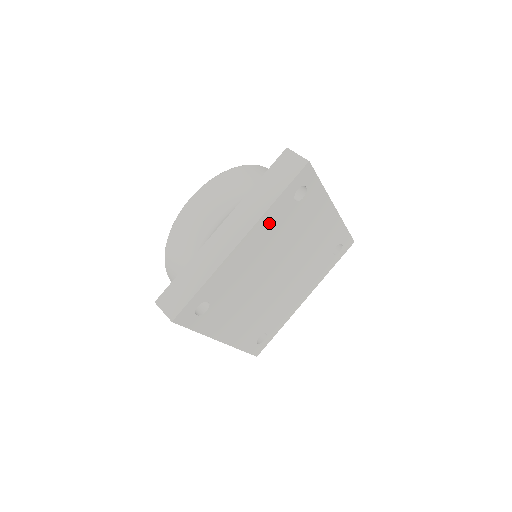
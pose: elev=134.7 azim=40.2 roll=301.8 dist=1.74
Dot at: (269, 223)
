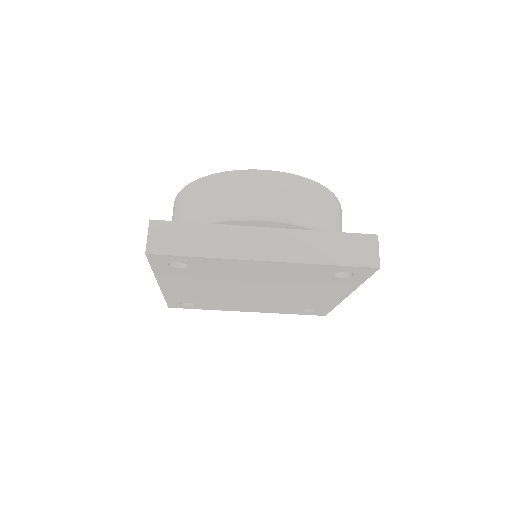
Dot at: (298, 269)
